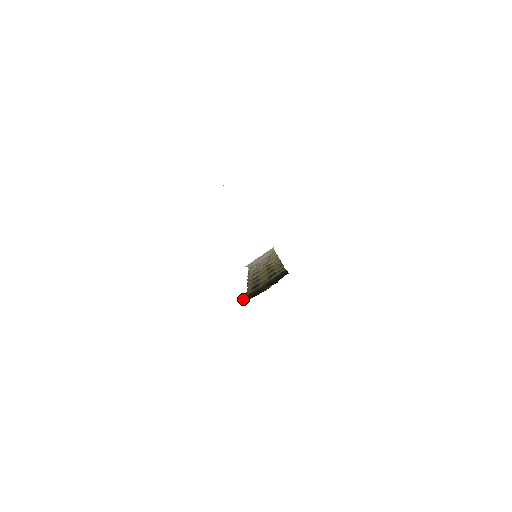
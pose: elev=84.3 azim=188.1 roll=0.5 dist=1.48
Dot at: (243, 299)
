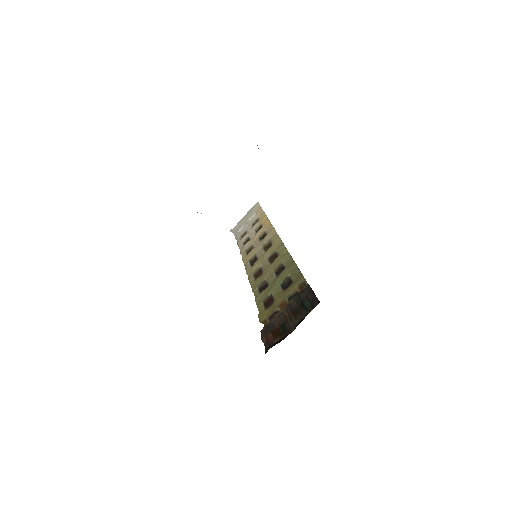
Dot at: (263, 339)
